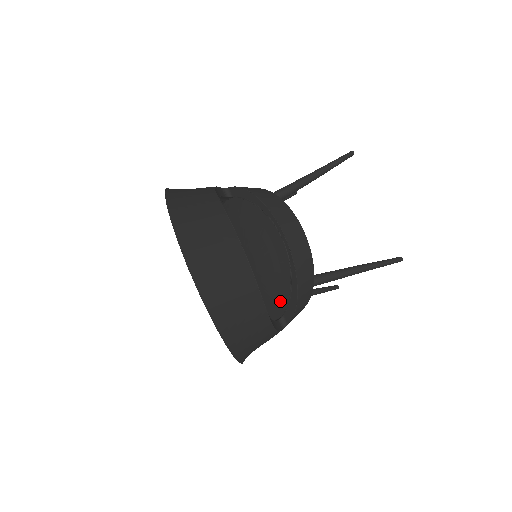
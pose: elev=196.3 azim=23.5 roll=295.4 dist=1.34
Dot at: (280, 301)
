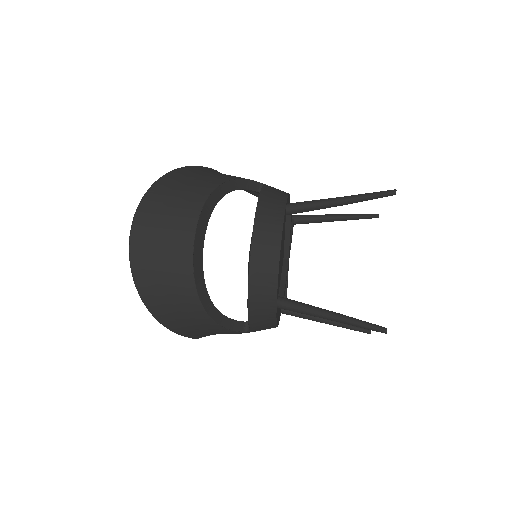
Dot at: occluded
